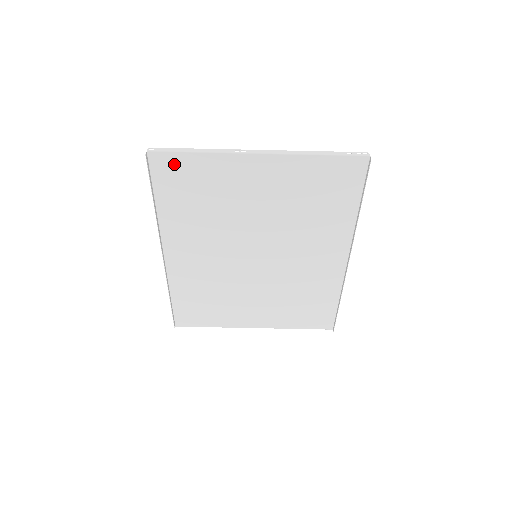
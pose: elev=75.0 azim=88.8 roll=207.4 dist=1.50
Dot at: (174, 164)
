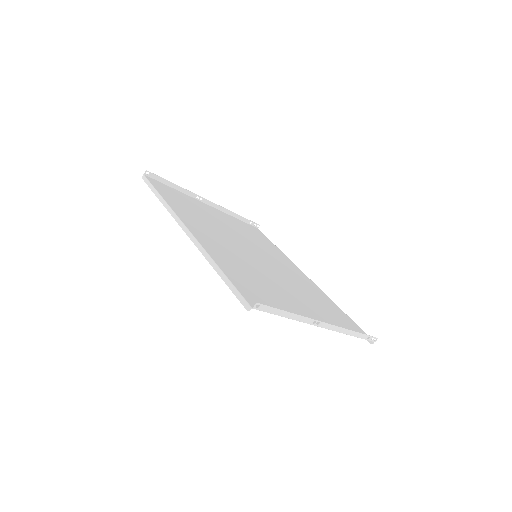
Dot at: occluded
